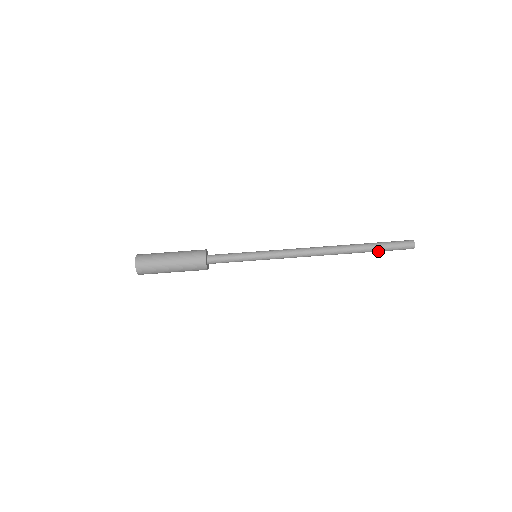
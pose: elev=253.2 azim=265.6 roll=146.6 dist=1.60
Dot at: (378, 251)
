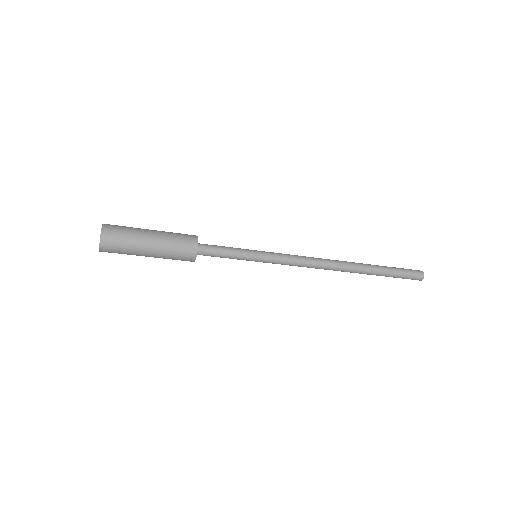
Dot at: occluded
